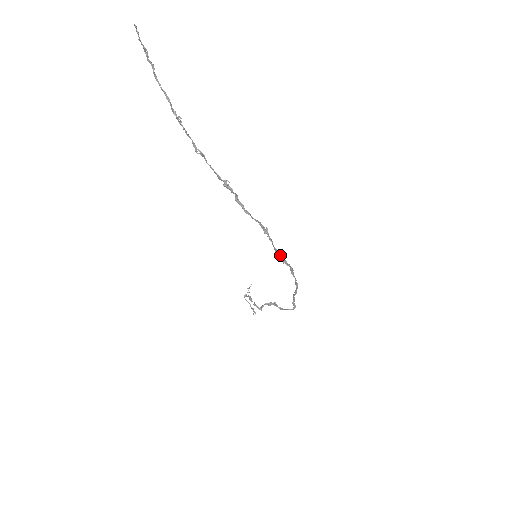
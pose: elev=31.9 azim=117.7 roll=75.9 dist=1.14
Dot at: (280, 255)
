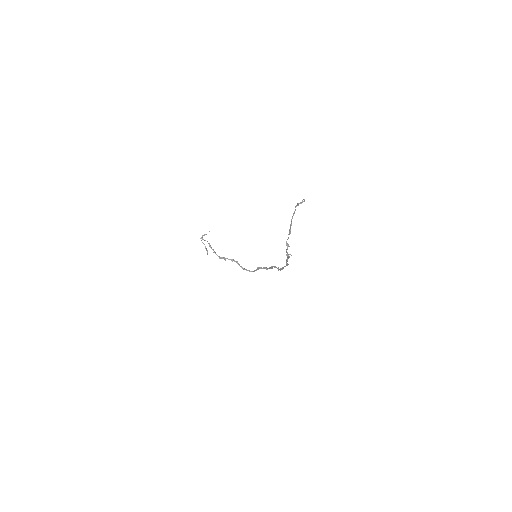
Dot at: (281, 269)
